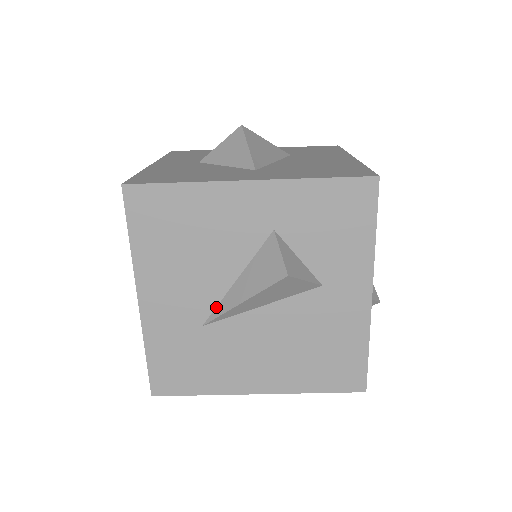
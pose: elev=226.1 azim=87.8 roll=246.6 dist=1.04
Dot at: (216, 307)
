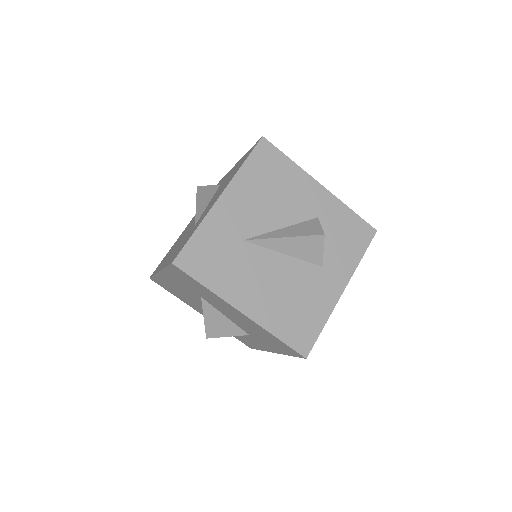
Dot at: (260, 235)
